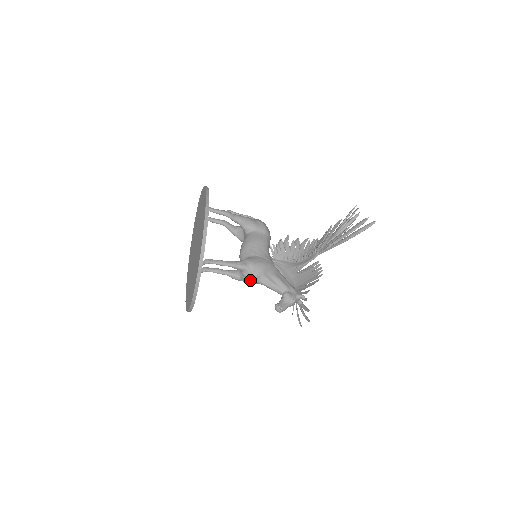
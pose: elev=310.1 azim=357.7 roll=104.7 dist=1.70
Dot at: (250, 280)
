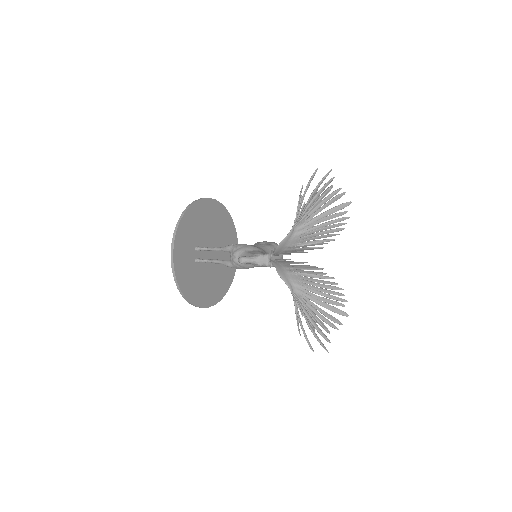
Dot at: (234, 257)
